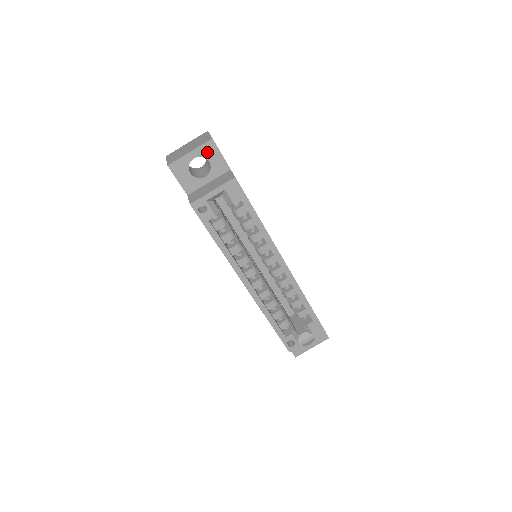
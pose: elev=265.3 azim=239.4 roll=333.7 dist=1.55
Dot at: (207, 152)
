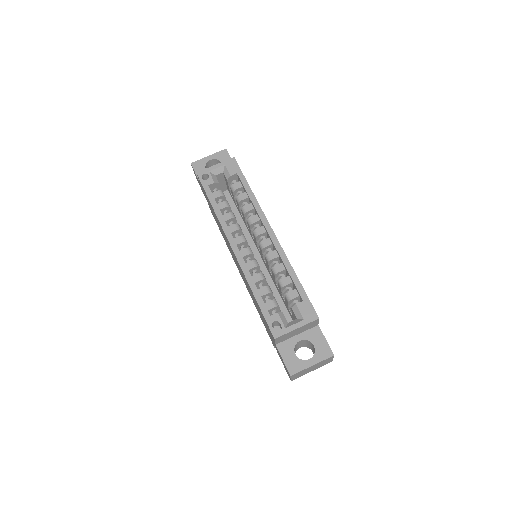
Dot at: (221, 157)
